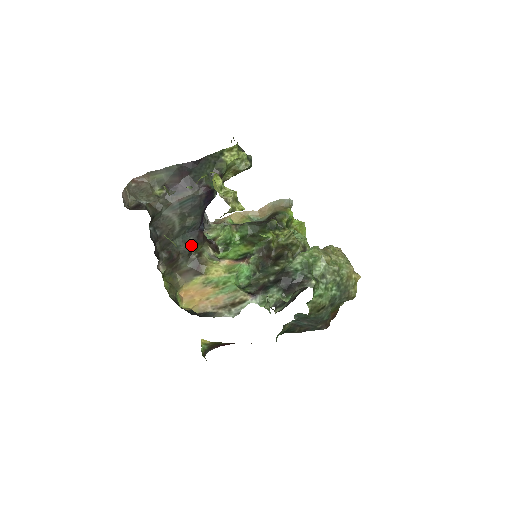
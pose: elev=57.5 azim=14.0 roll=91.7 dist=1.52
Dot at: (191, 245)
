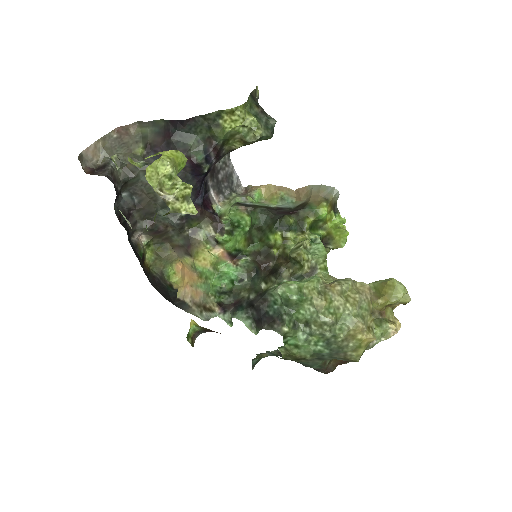
Dot at: (183, 219)
